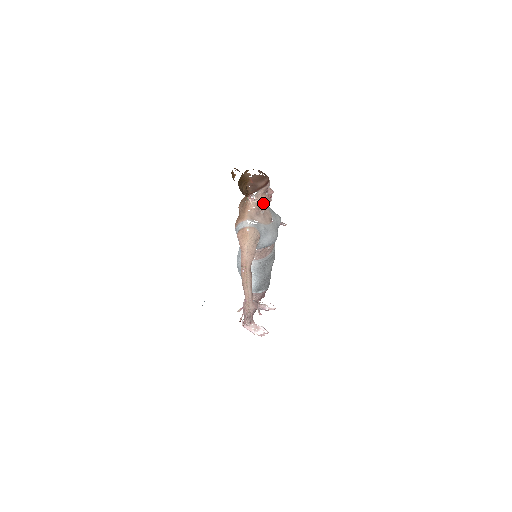
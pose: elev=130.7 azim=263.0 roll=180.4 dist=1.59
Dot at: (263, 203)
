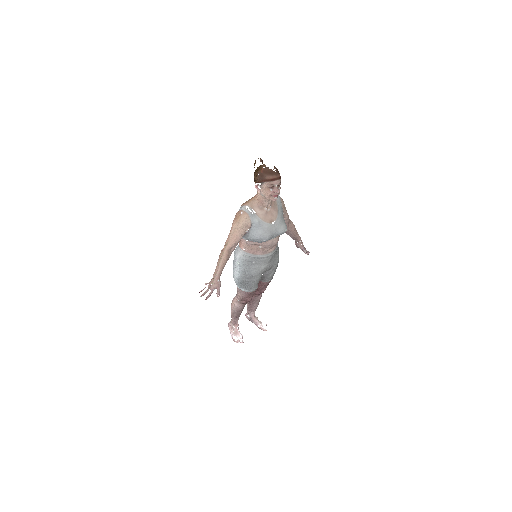
Dot at: (266, 198)
